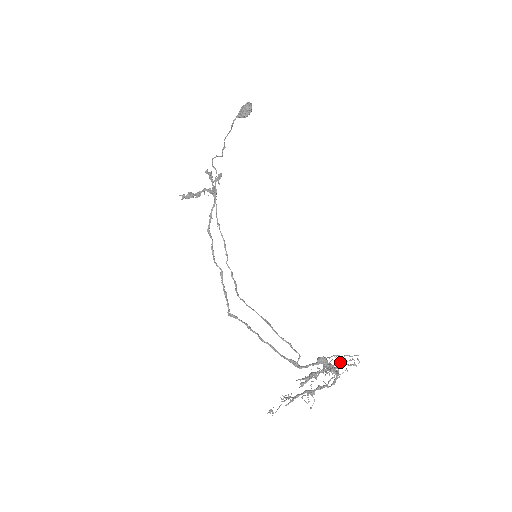
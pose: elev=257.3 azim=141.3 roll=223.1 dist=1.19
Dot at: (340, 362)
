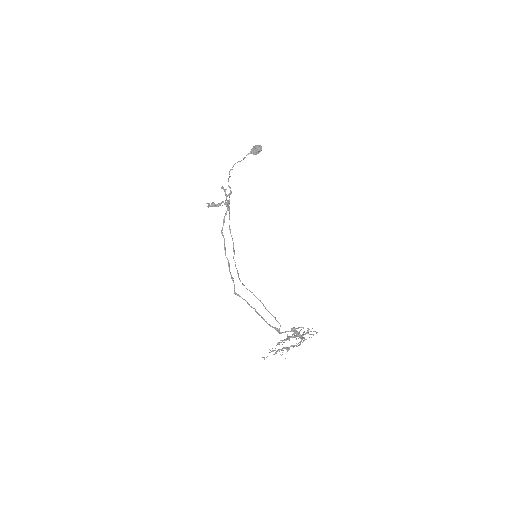
Dot at: occluded
